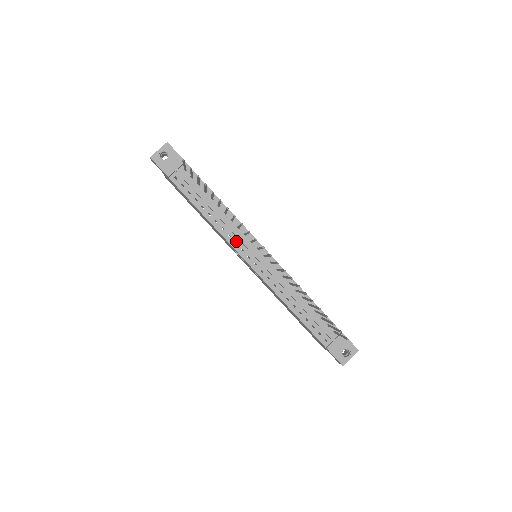
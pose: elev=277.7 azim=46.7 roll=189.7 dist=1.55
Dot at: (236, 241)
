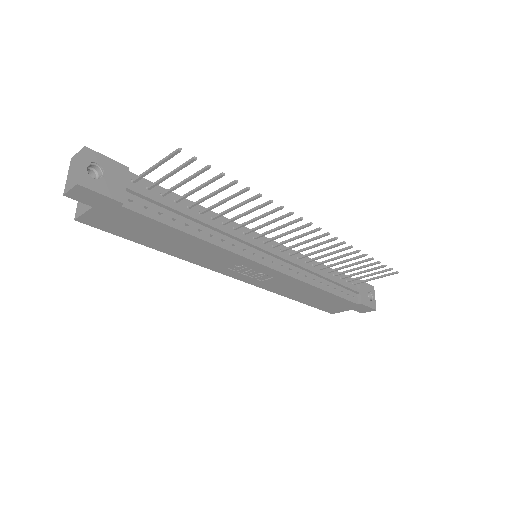
Dot at: (243, 247)
